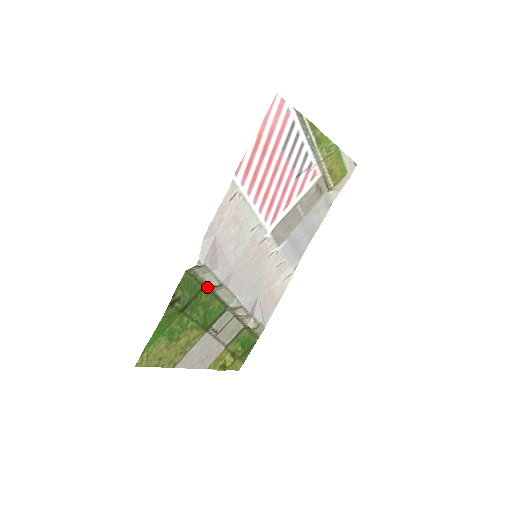
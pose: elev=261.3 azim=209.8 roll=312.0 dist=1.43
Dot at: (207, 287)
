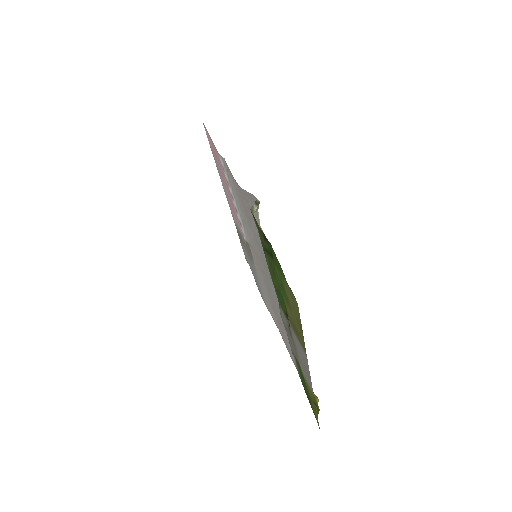
Dot at: occluded
